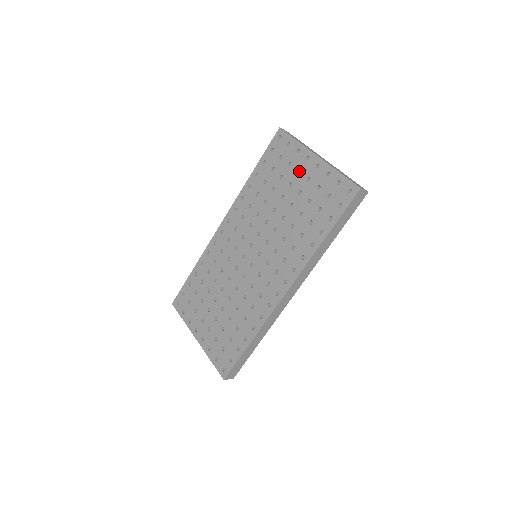
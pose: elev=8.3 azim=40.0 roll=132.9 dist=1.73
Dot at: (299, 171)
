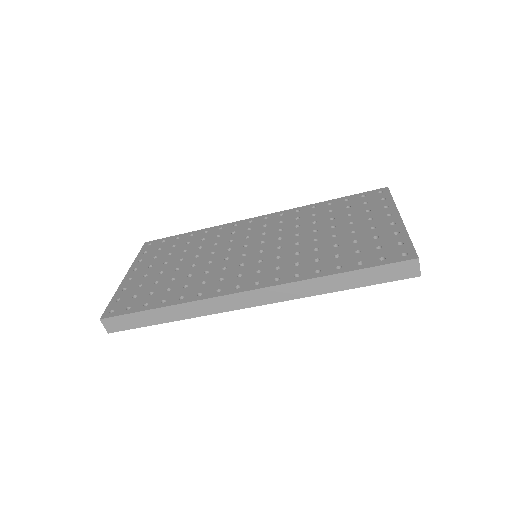
Dot at: occluded
